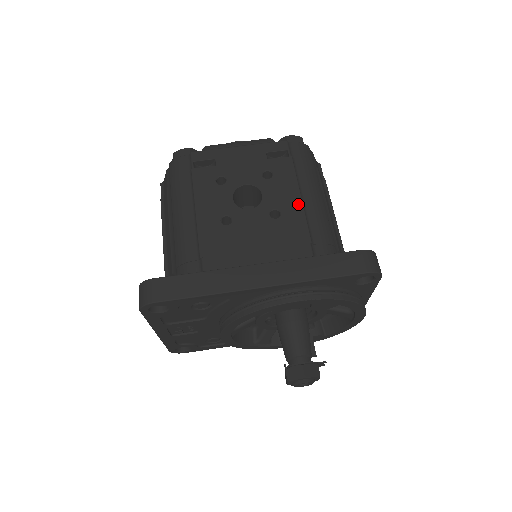
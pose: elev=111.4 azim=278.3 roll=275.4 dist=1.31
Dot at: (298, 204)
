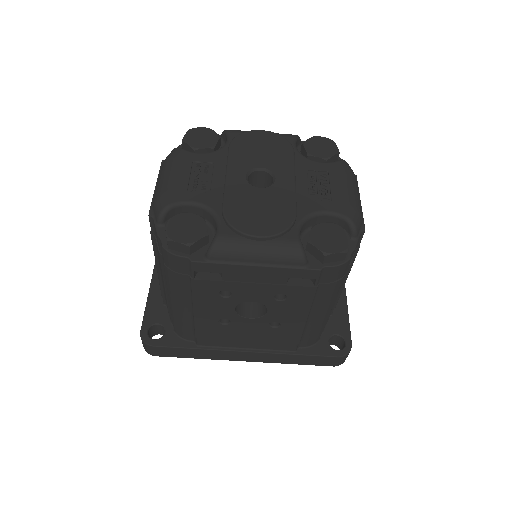
Dot at: (301, 323)
